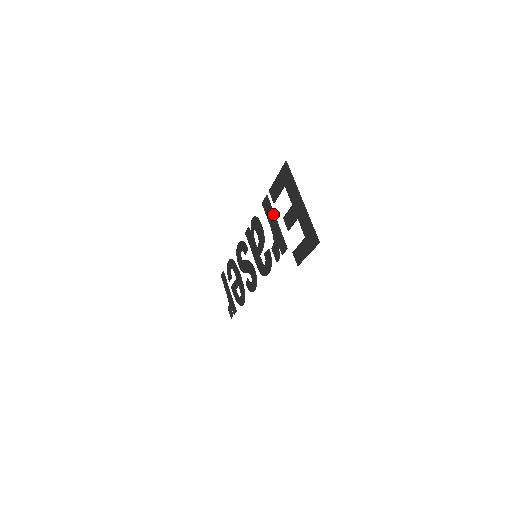
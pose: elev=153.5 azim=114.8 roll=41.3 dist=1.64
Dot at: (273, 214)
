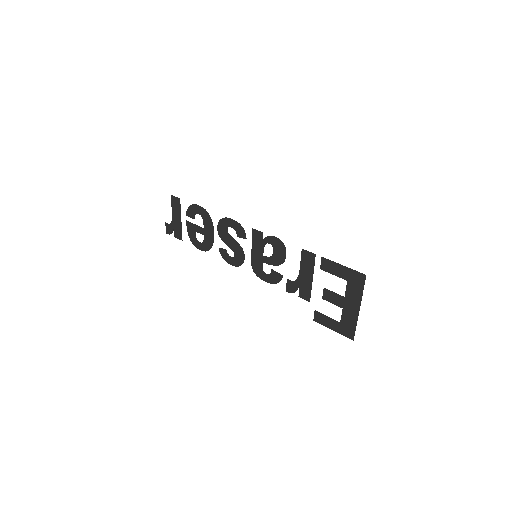
Dot at: (312, 272)
